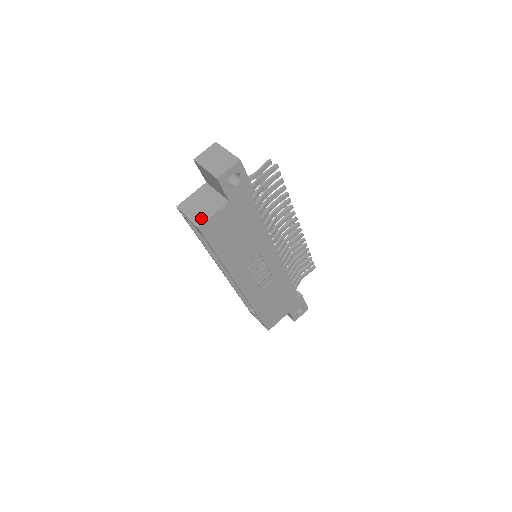
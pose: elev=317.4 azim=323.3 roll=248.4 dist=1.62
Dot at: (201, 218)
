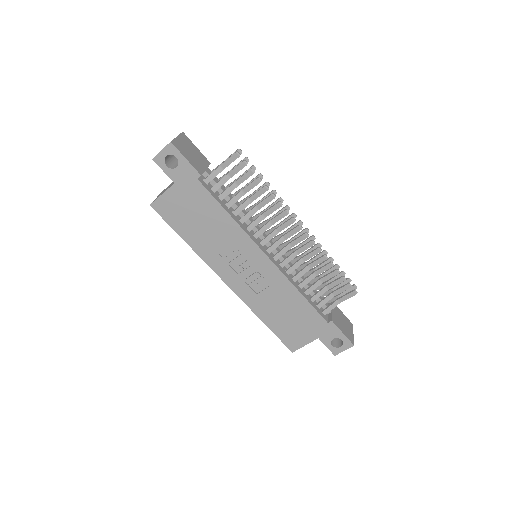
Dot at: occluded
